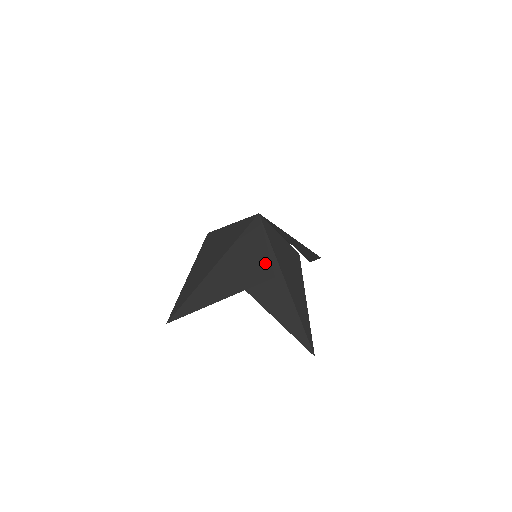
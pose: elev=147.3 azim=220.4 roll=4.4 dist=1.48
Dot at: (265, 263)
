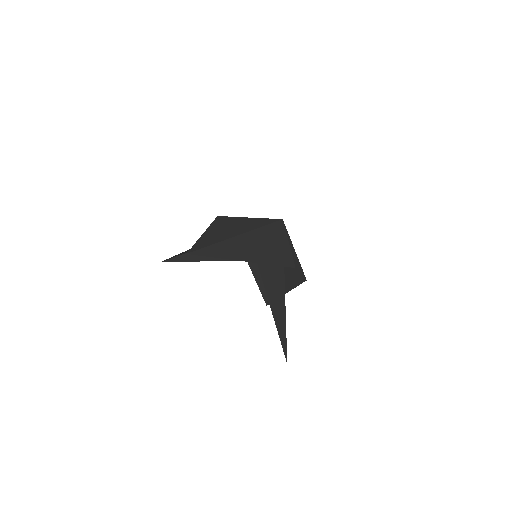
Dot at: (287, 254)
